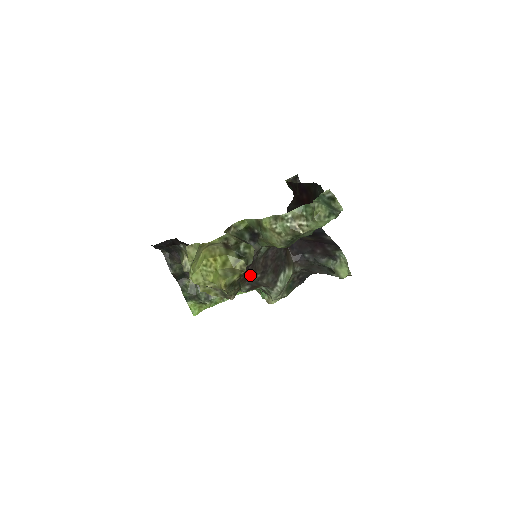
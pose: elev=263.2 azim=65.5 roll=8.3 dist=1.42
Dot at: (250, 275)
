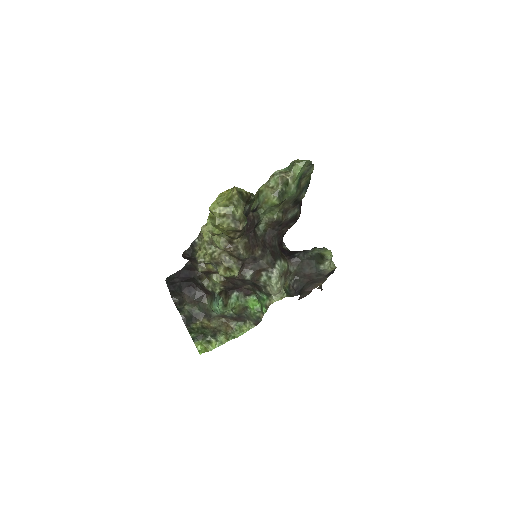
Dot at: (253, 246)
